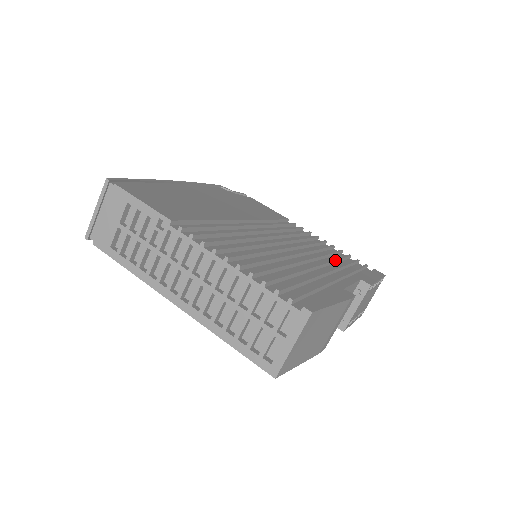
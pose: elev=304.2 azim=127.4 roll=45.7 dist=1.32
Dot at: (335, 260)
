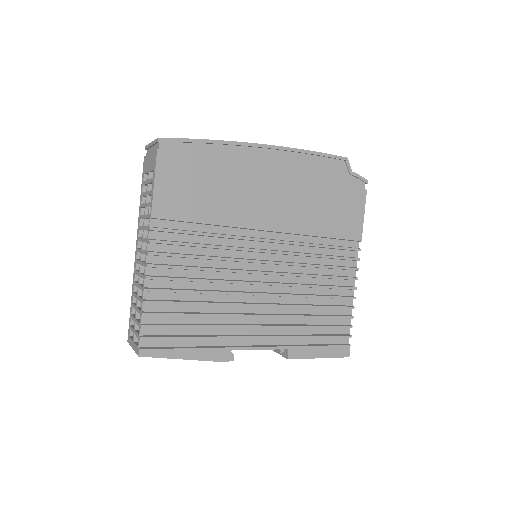
Dot at: (304, 317)
